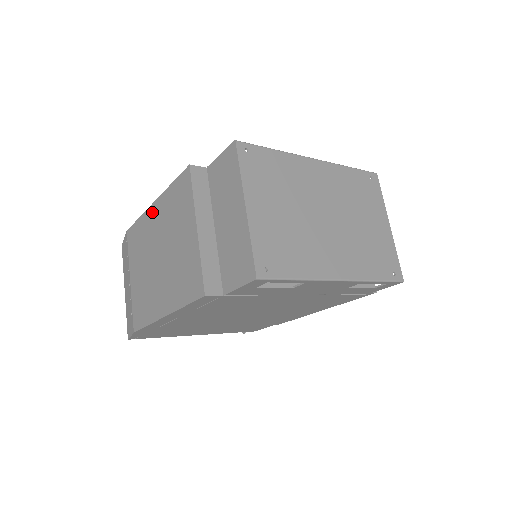
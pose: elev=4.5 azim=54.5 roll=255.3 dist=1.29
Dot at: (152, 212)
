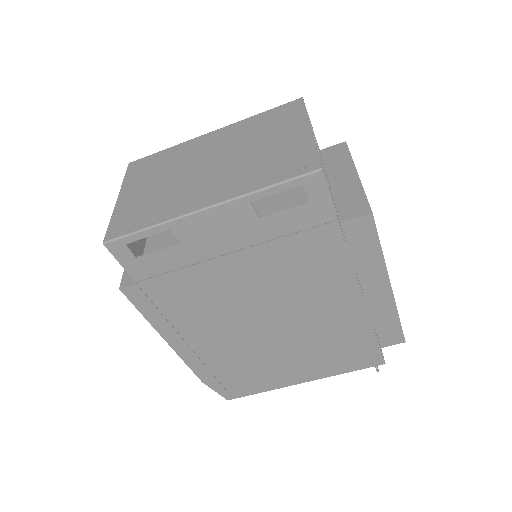
Dot at: occluded
